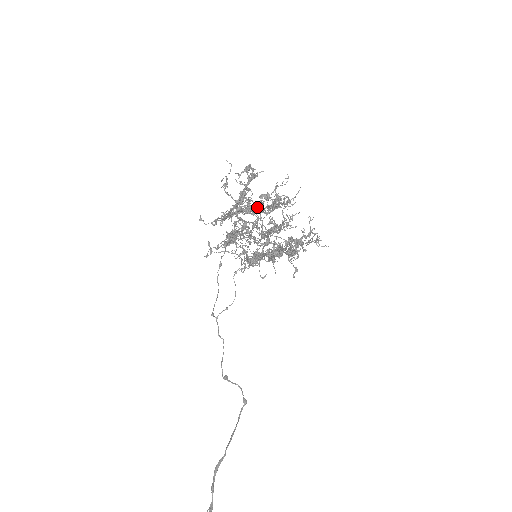
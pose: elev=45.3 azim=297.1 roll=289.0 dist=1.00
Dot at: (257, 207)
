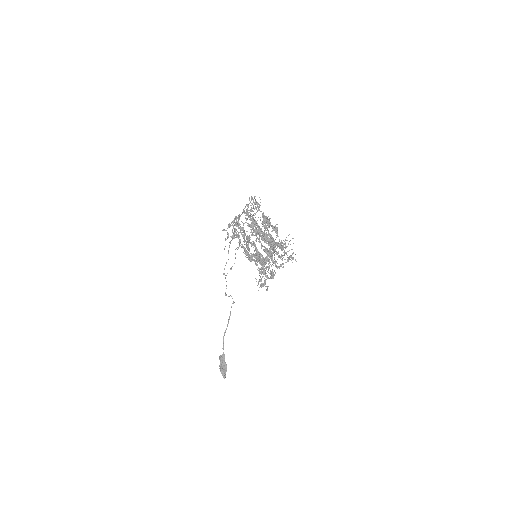
Dot at: (266, 243)
